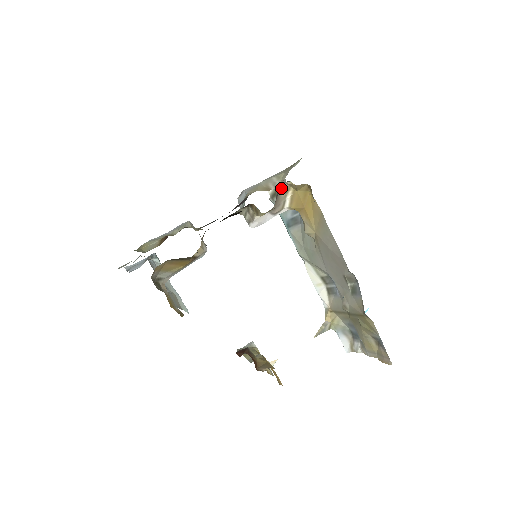
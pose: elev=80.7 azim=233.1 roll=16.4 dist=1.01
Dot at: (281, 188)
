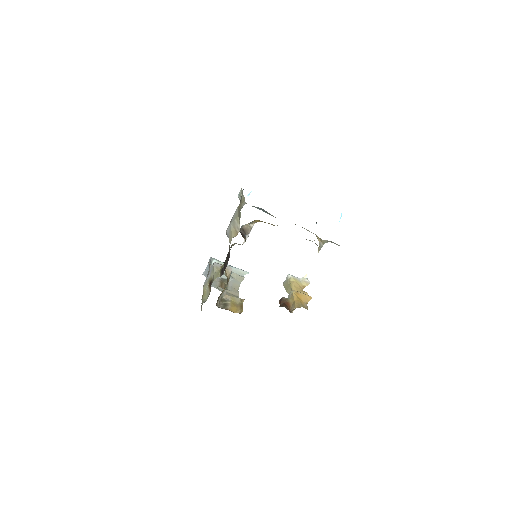
Dot at: (242, 227)
